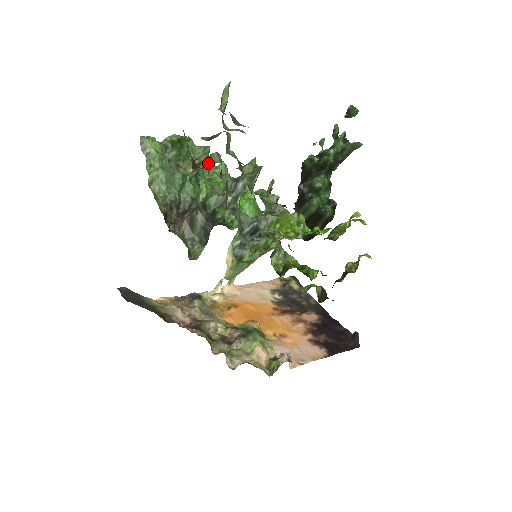
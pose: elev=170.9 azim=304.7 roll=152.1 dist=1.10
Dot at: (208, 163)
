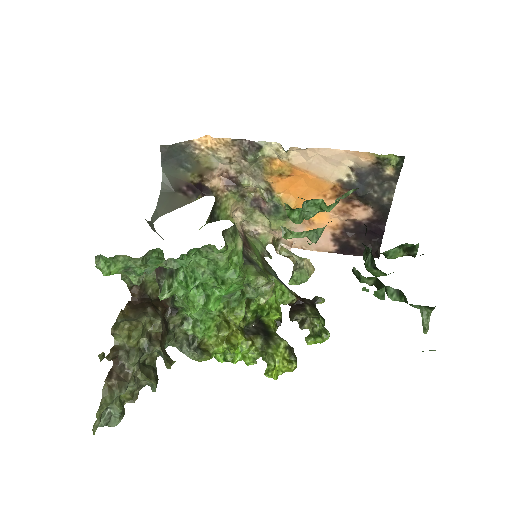
Dot at: (127, 359)
